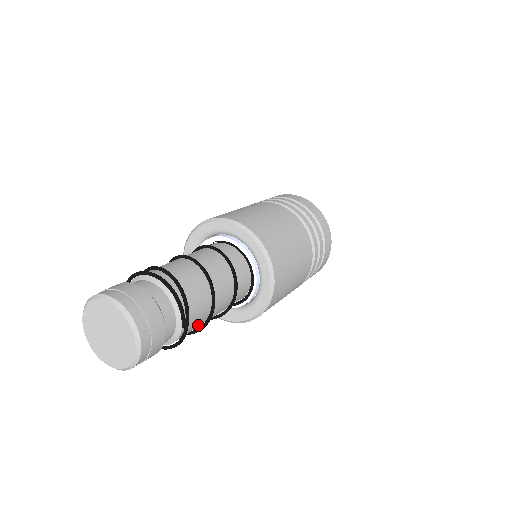
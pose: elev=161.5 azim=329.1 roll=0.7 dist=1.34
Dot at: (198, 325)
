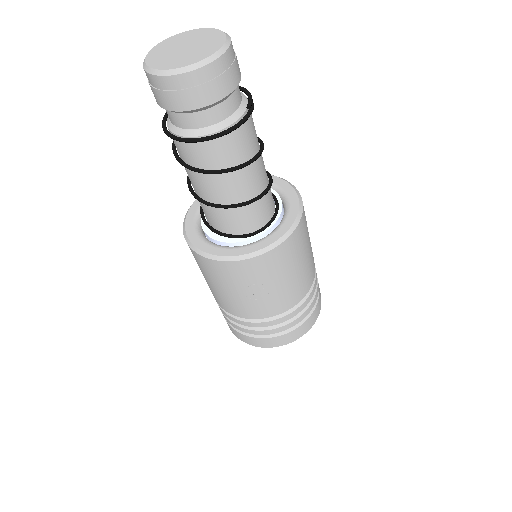
Dot at: (242, 155)
